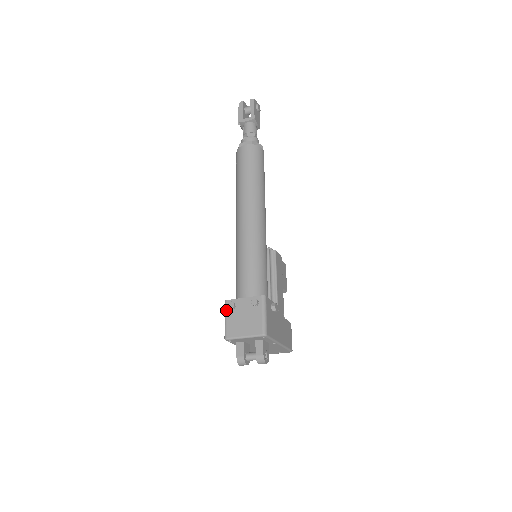
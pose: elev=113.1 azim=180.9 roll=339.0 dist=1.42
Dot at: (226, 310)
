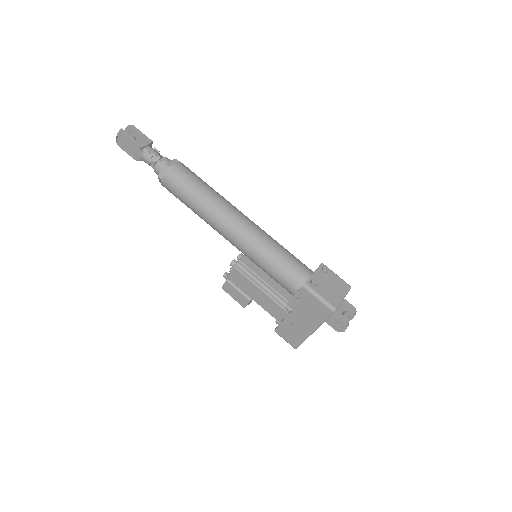
Dot at: (313, 290)
